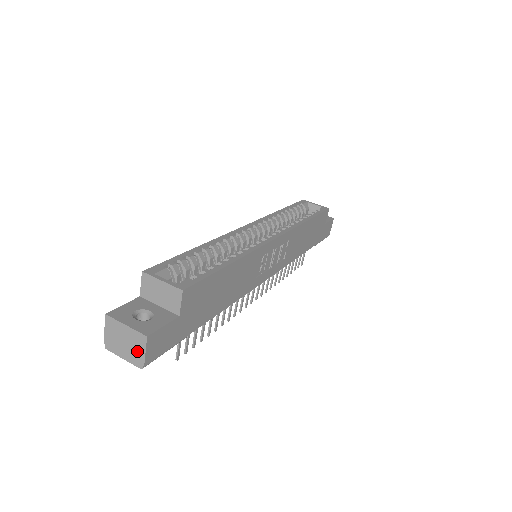
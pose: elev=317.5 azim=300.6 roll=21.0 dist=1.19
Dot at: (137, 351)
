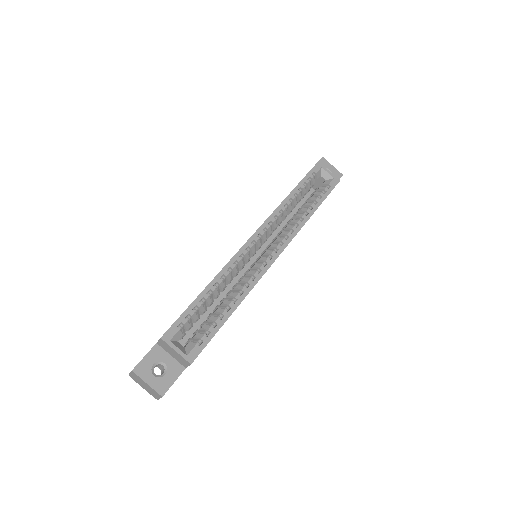
Dot at: (154, 394)
